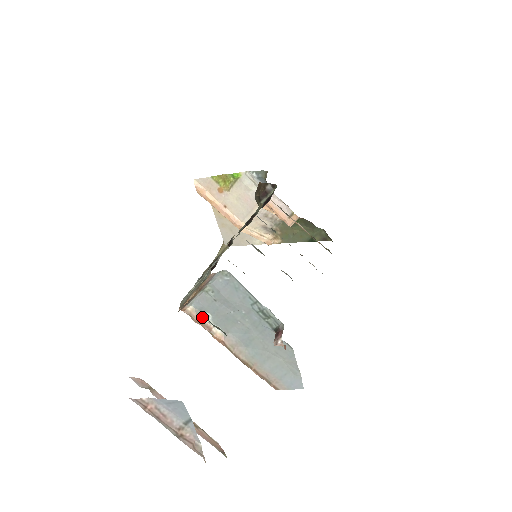
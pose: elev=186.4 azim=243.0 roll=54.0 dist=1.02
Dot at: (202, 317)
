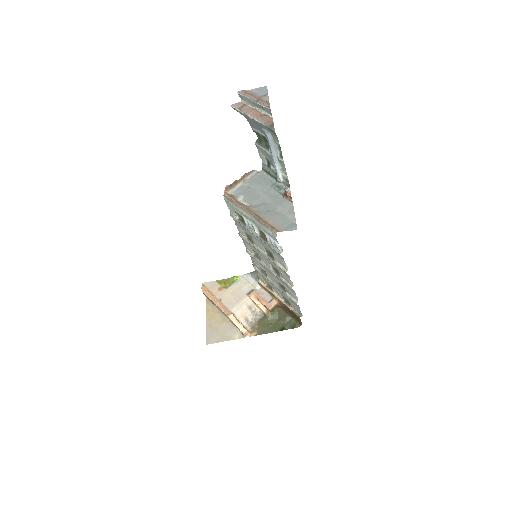
Dot at: (236, 199)
